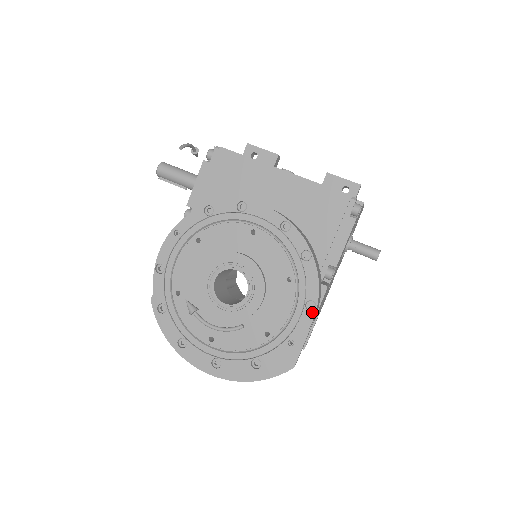
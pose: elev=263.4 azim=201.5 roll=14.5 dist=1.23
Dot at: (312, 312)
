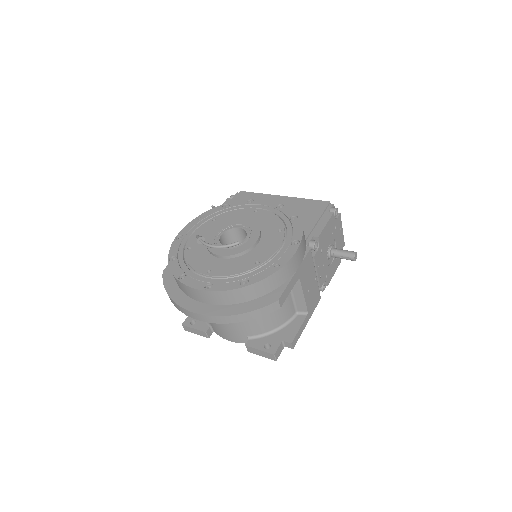
Dot at: (296, 246)
